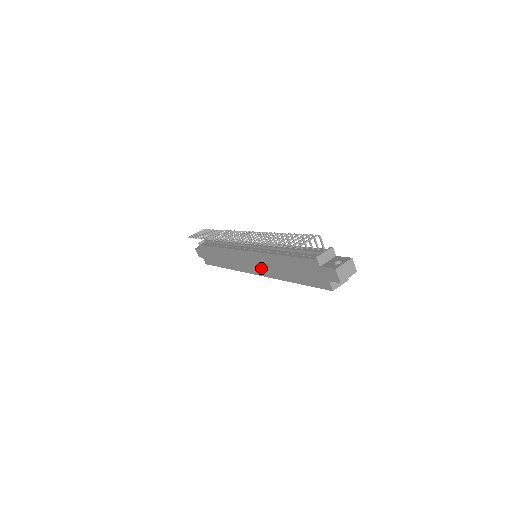
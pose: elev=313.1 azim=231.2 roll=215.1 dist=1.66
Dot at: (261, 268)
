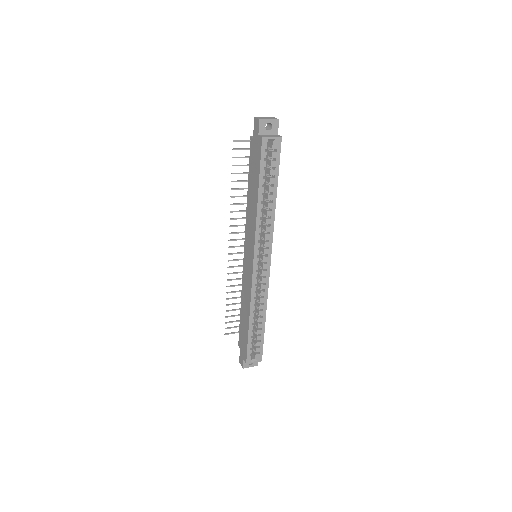
Dot at: (251, 242)
